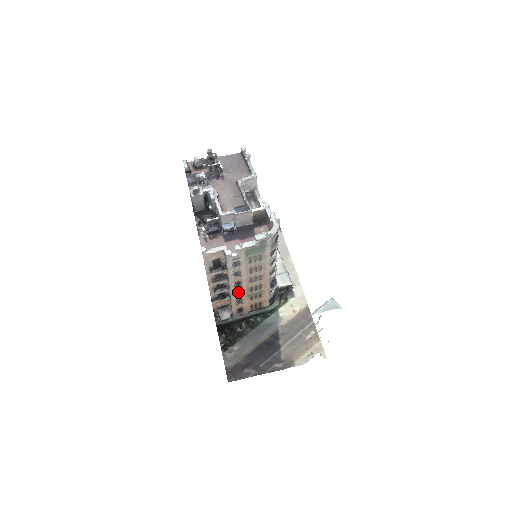
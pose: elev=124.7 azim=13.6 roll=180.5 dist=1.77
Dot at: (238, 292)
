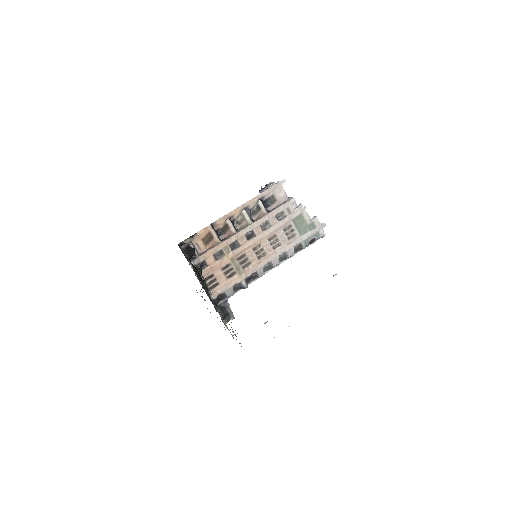
Dot at: (235, 244)
